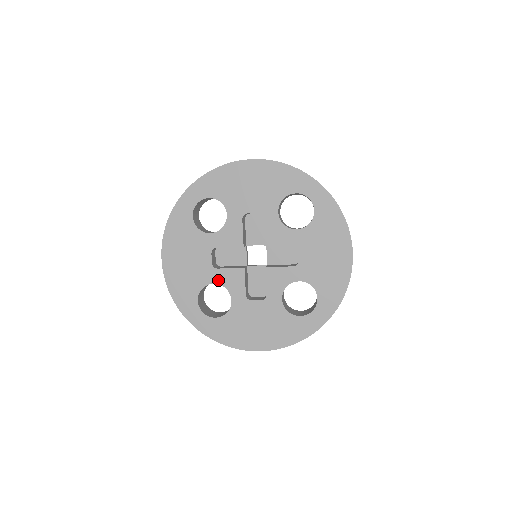
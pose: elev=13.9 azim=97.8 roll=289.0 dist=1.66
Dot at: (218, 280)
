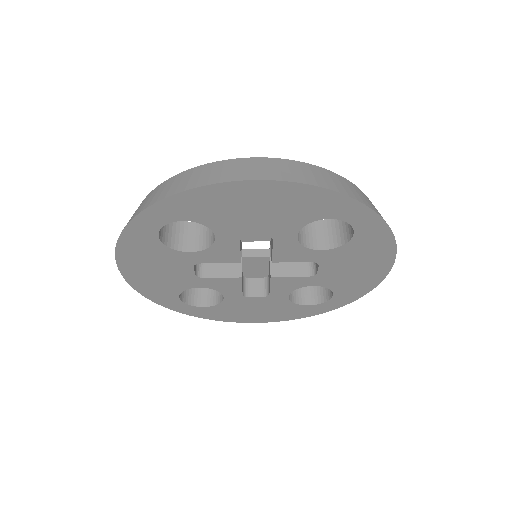
Dot at: (205, 285)
